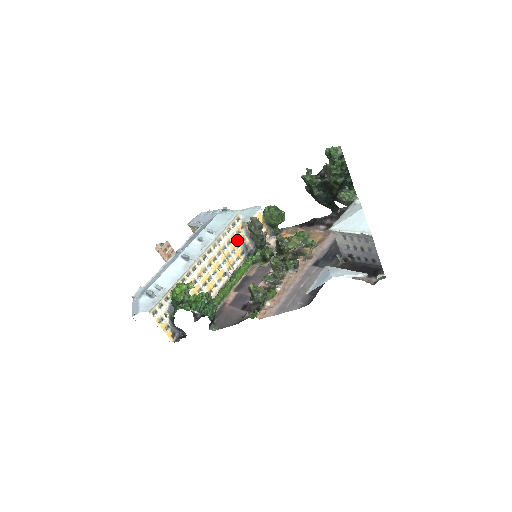
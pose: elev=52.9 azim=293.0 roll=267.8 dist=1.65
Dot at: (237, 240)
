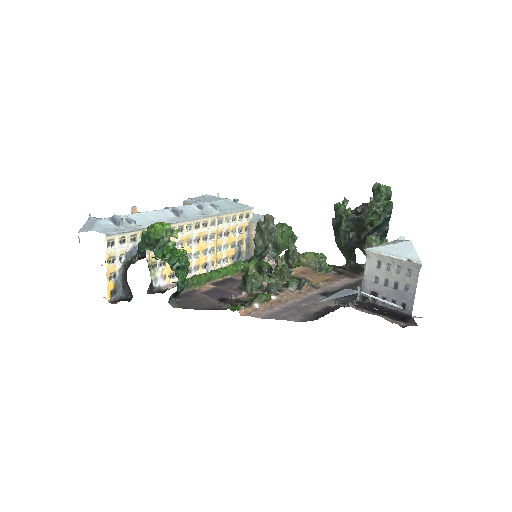
Dot at: (236, 237)
